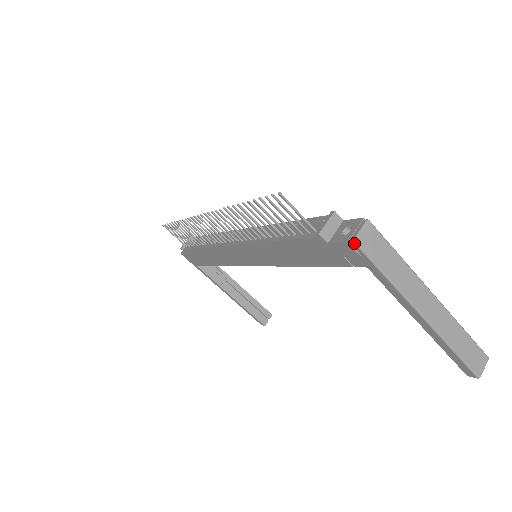
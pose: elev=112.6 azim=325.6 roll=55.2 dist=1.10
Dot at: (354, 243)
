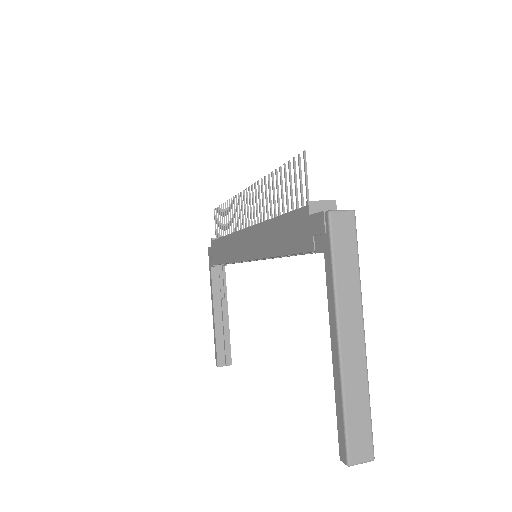
Dot at: (328, 213)
